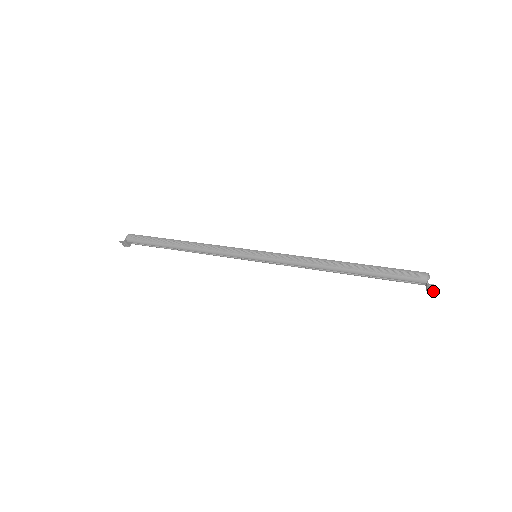
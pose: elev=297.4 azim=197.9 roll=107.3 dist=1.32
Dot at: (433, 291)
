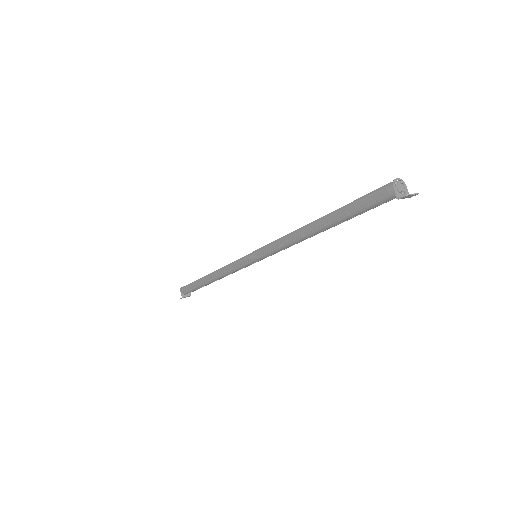
Dot at: (416, 194)
